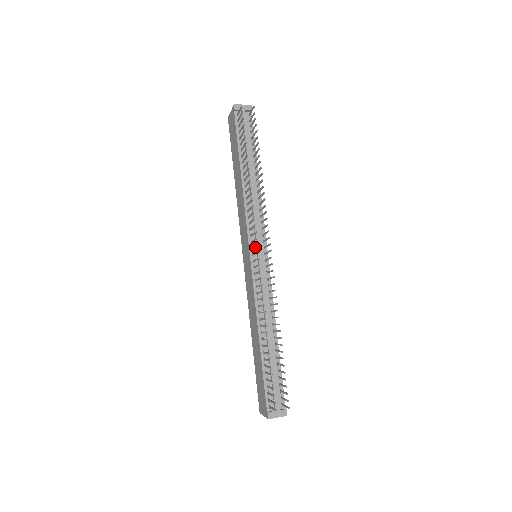
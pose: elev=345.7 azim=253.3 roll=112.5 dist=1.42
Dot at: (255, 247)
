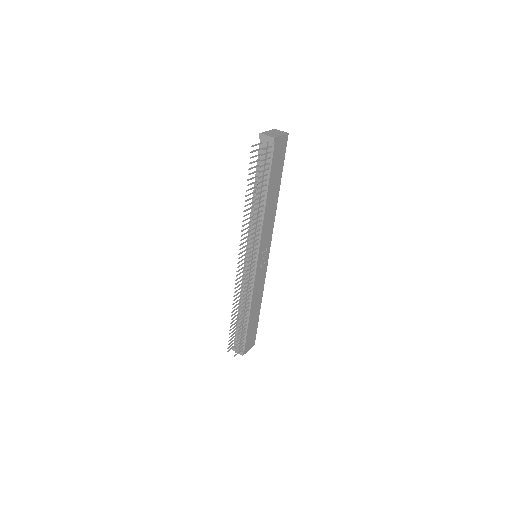
Dot at: (250, 253)
